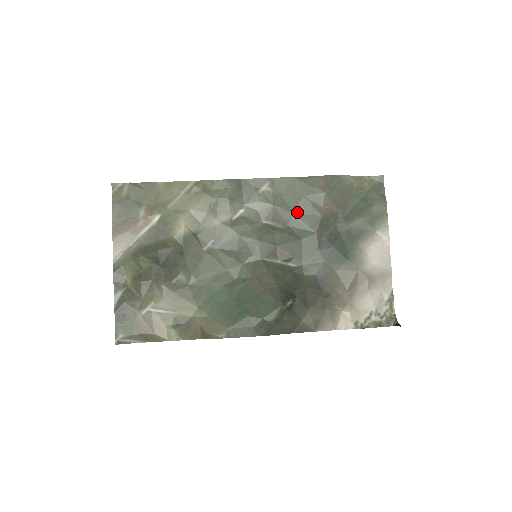
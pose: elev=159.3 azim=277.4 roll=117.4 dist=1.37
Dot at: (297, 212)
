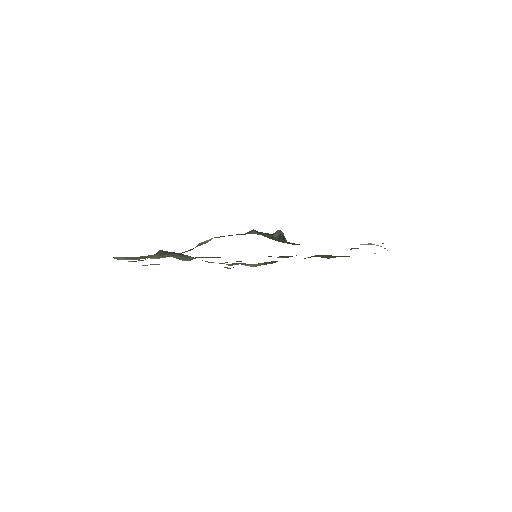
Dot at: occluded
